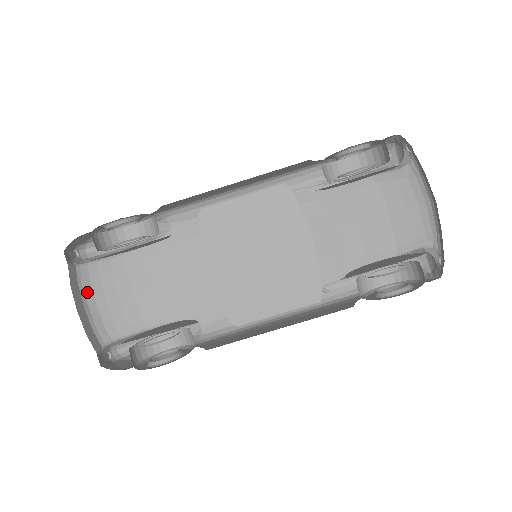
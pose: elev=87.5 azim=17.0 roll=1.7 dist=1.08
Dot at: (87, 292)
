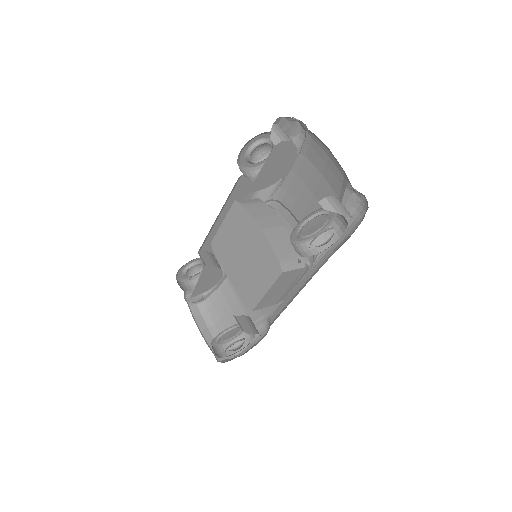
Dot at: (208, 318)
